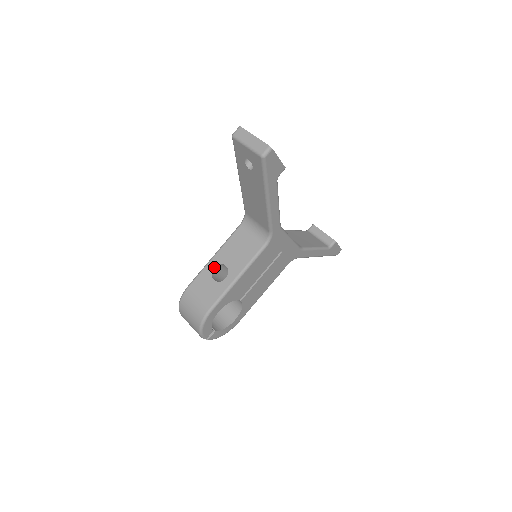
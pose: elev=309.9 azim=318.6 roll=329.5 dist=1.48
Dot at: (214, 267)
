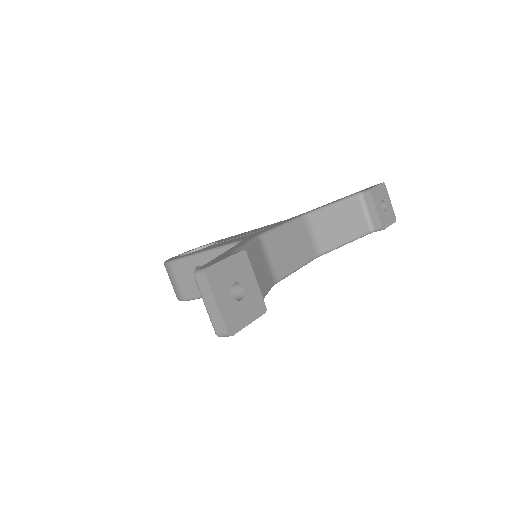
Dot at: (199, 265)
